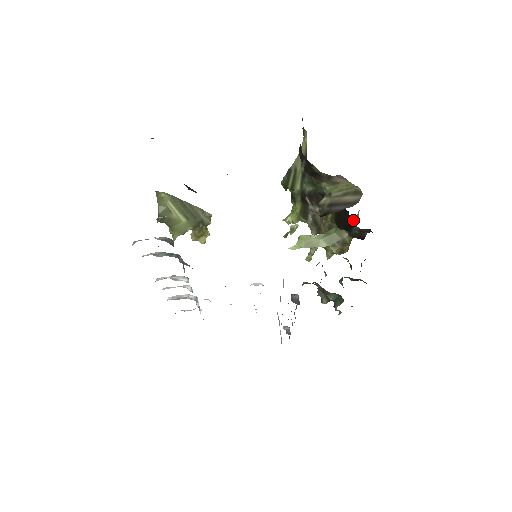
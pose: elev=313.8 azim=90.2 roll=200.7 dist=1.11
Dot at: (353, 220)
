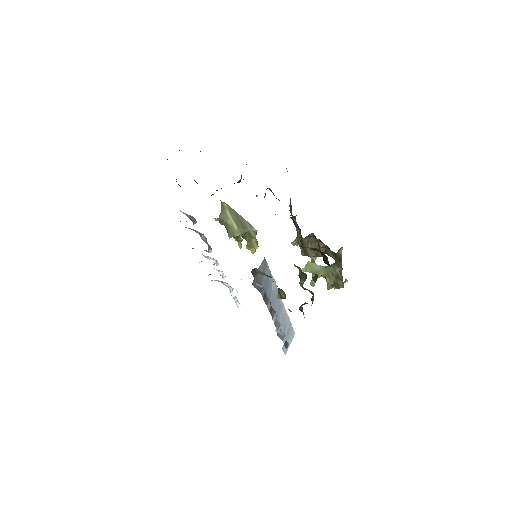
Dot at: occluded
